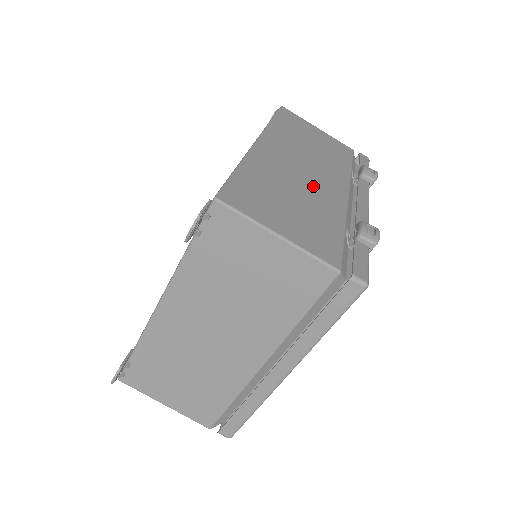
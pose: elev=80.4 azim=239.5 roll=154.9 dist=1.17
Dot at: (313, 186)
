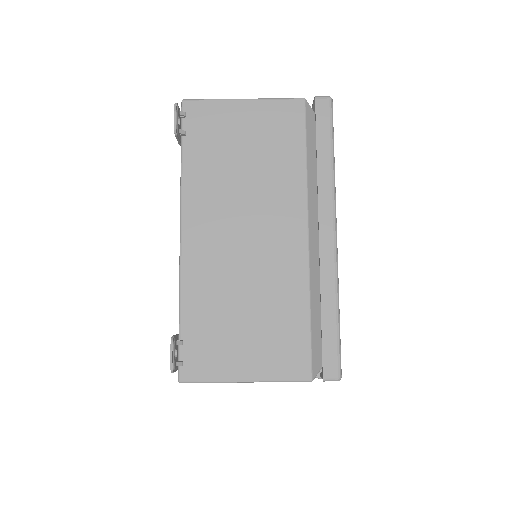
Dot at: occluded
